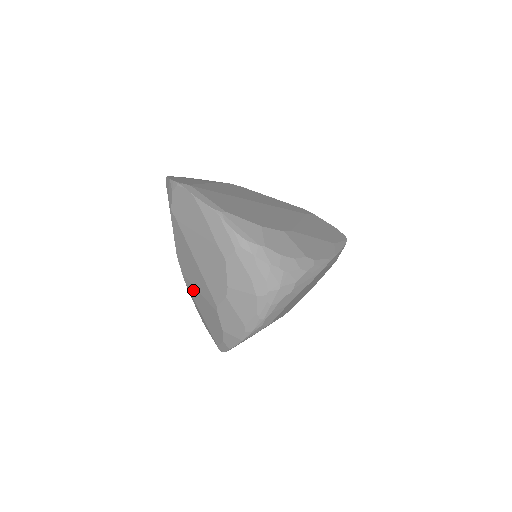
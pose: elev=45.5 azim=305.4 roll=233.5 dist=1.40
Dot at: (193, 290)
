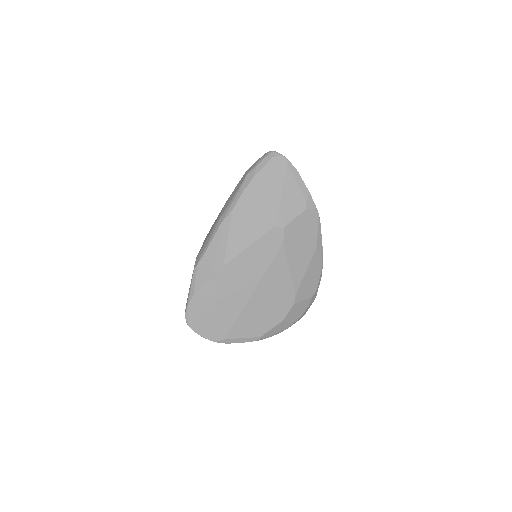
Dot at: occluded
